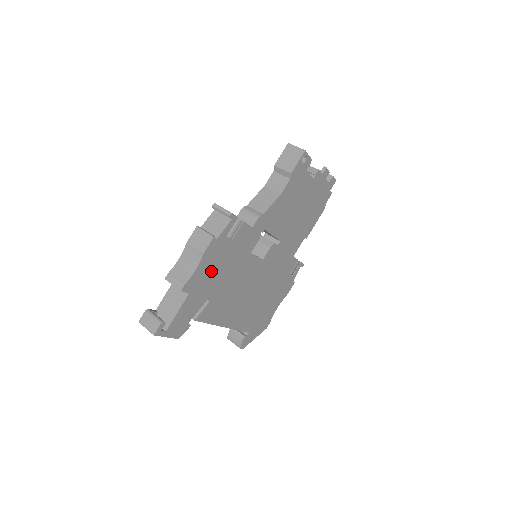
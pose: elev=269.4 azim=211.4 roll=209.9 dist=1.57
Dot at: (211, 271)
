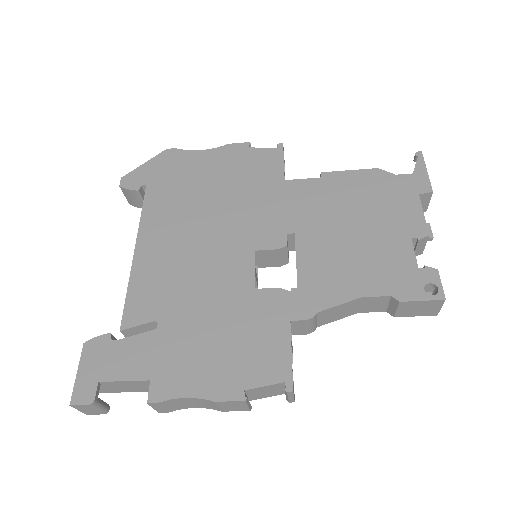
Dot at: occluded
